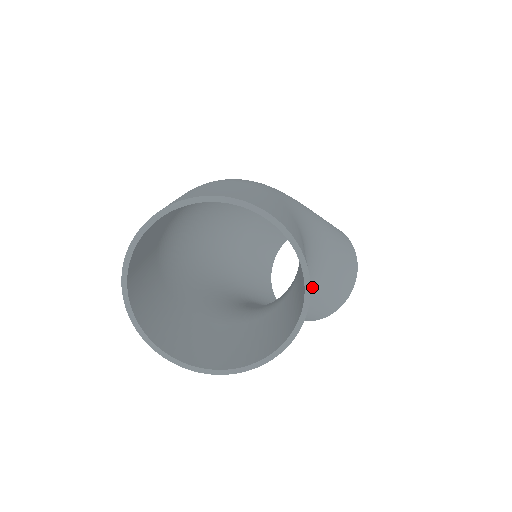
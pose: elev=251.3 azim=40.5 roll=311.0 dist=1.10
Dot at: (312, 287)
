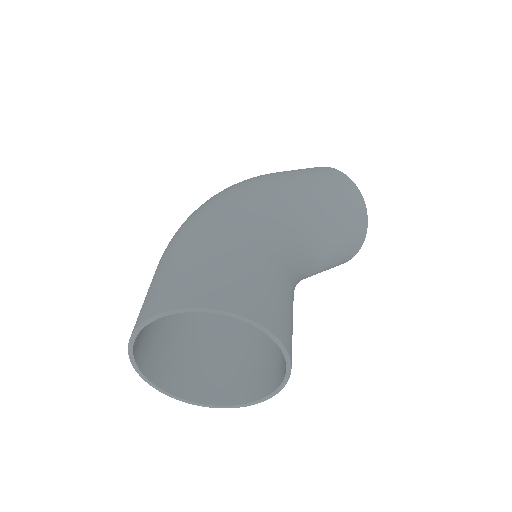
Dot at: (318, 262)
